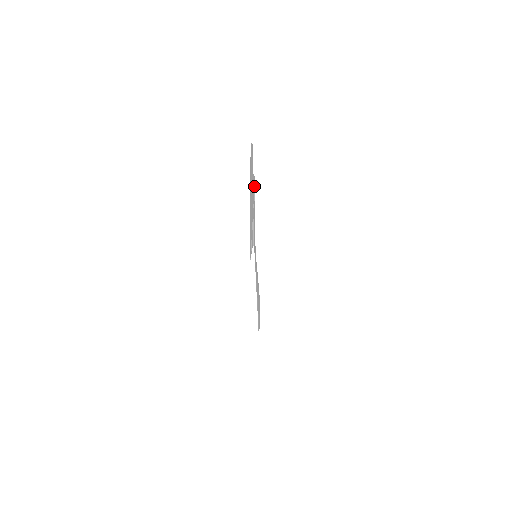
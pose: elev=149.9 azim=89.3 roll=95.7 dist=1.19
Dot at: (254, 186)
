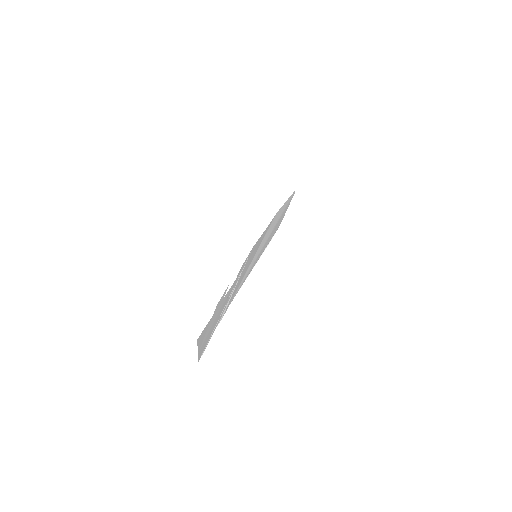
Dot at: (248, 257)
